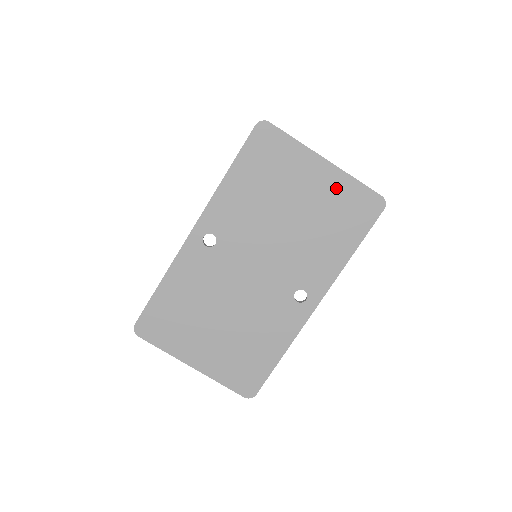
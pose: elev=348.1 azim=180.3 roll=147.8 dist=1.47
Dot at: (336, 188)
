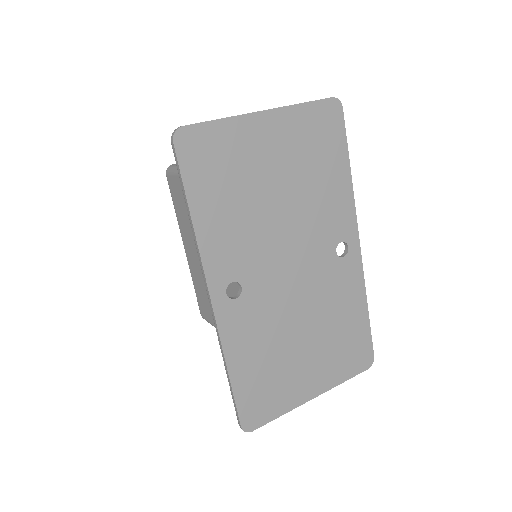
Dot at: (293, 129)
